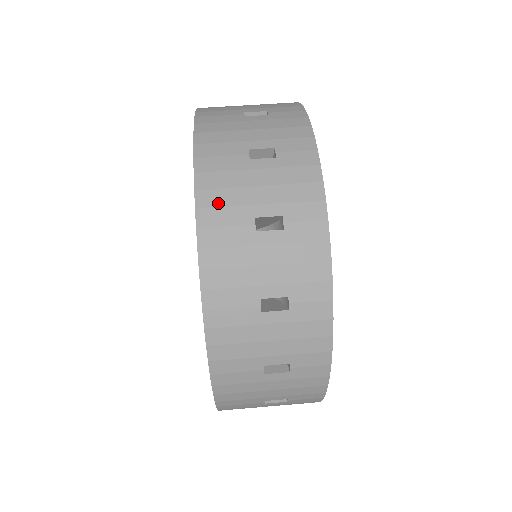
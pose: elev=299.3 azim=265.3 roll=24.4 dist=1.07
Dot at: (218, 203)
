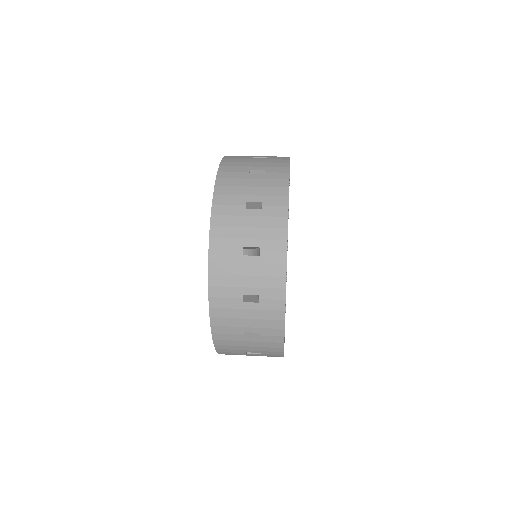
Dot at: (223, 236)
